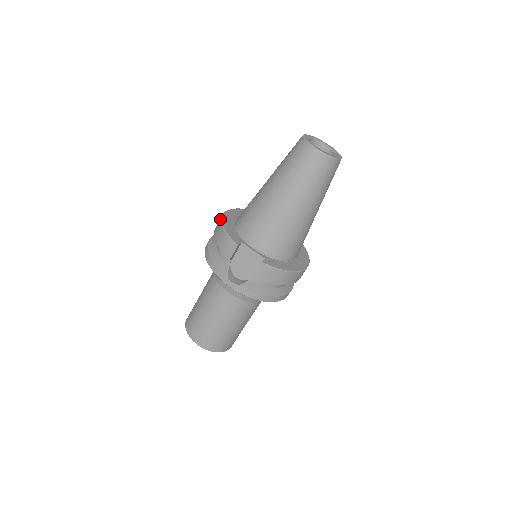
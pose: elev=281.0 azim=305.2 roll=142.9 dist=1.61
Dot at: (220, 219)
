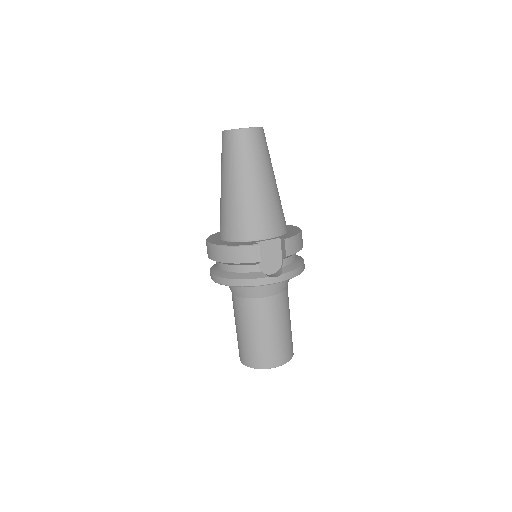
Dot at: (216, 248)
